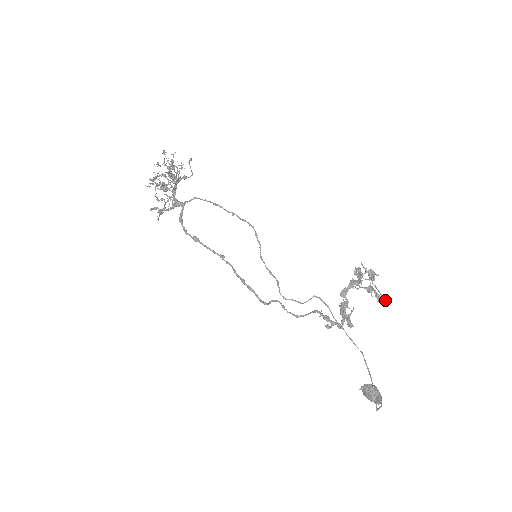
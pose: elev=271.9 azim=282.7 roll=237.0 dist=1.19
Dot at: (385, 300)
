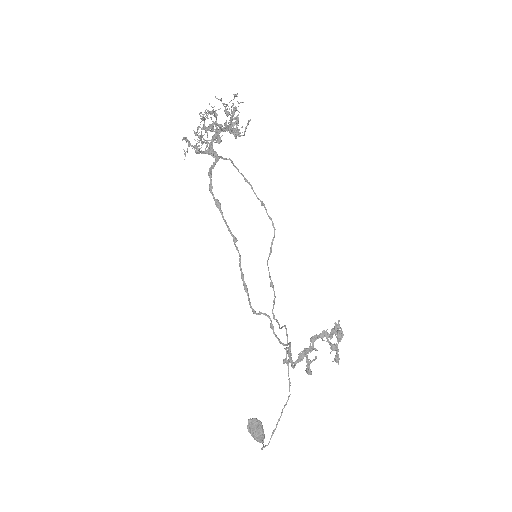
Dot at: occluded
